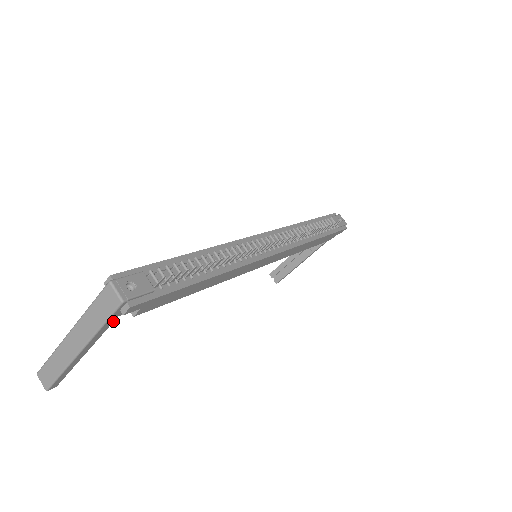
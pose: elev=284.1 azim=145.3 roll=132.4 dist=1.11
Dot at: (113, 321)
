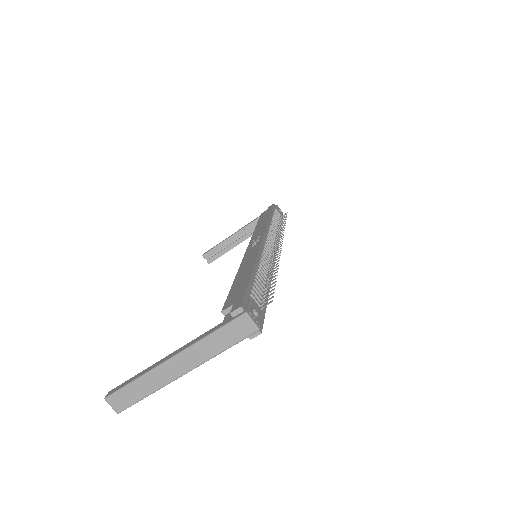
Dot at: occluded
